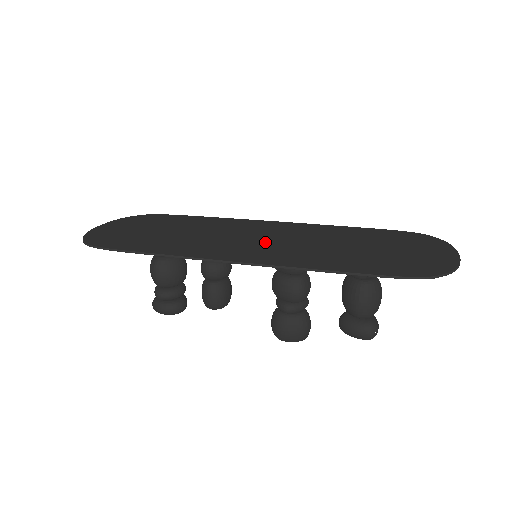
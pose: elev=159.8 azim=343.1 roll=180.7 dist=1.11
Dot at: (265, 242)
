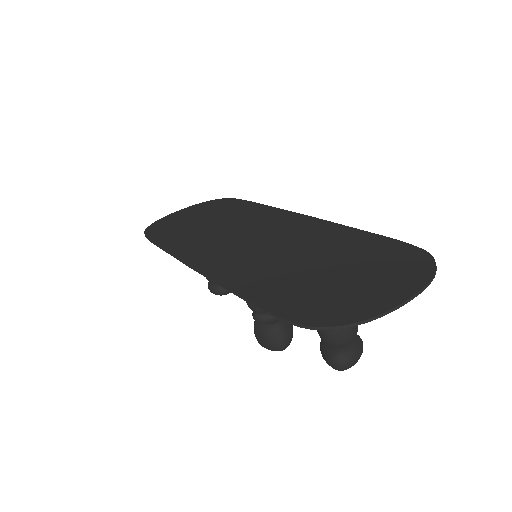
Dot at: (250, 245)
